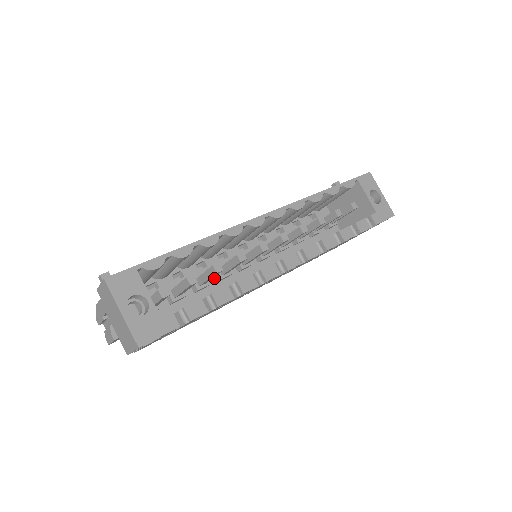
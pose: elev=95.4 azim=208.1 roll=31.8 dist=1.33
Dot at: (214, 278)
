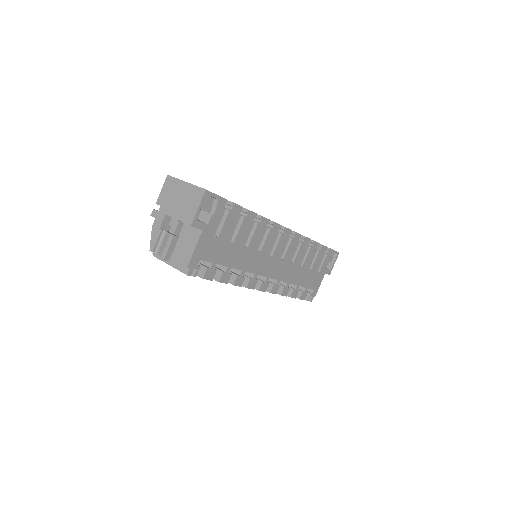
Dot at: occluded
